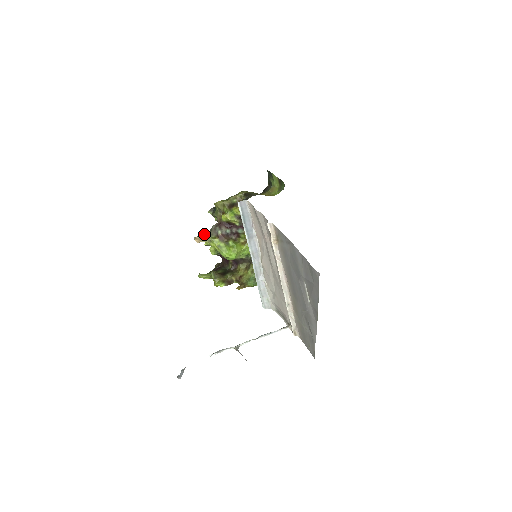
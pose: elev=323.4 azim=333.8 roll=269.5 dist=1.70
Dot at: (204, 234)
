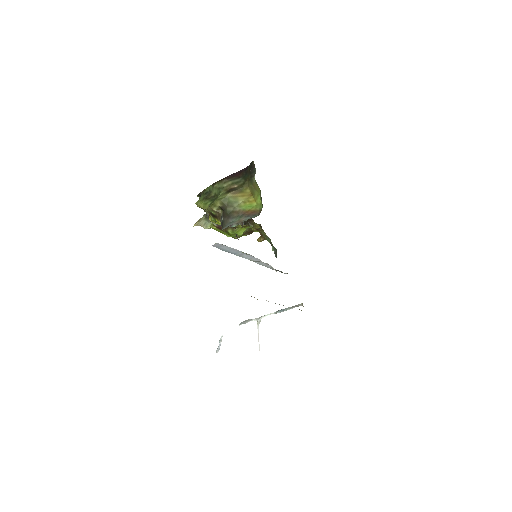
Dot at: (202, 217)
